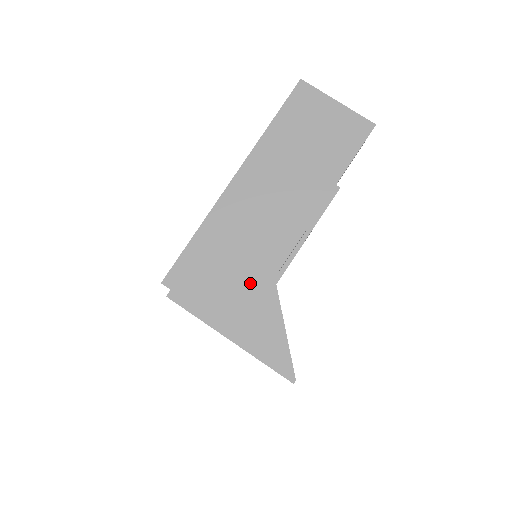
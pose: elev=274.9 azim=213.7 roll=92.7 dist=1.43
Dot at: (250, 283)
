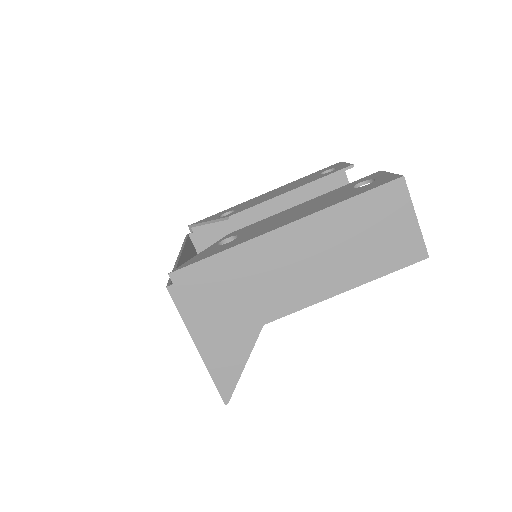
Dot at: (241, 318)
